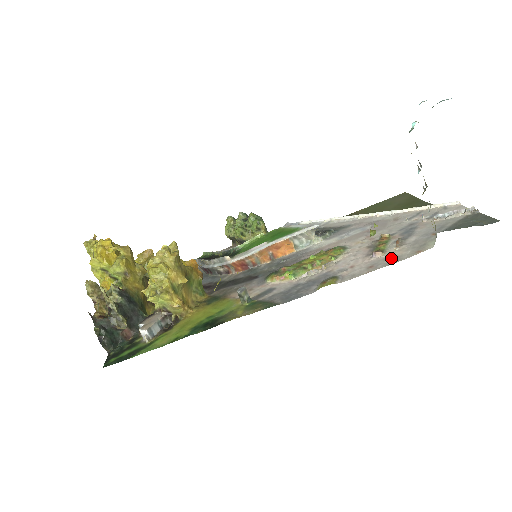
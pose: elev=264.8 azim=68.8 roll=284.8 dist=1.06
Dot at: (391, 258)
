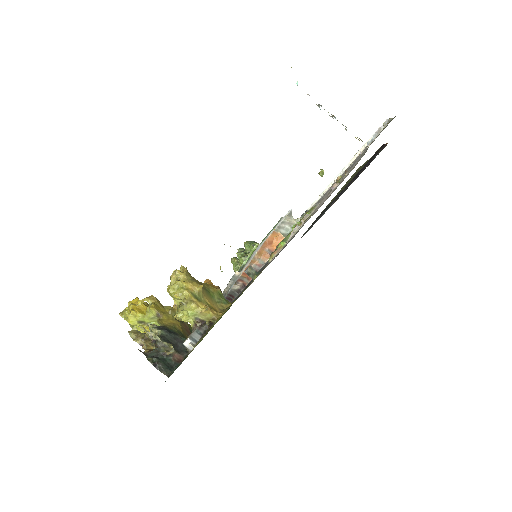
Dot at: (343, 179)
